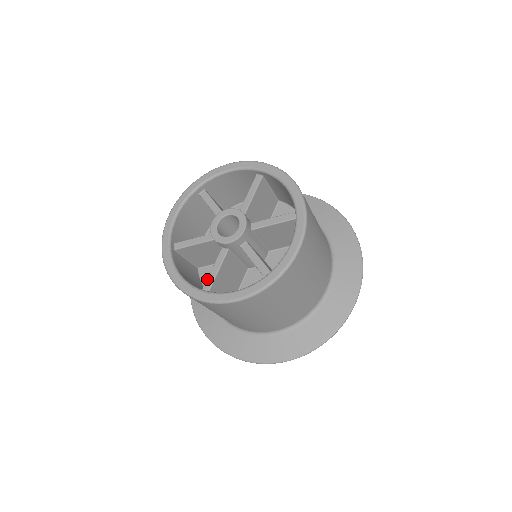
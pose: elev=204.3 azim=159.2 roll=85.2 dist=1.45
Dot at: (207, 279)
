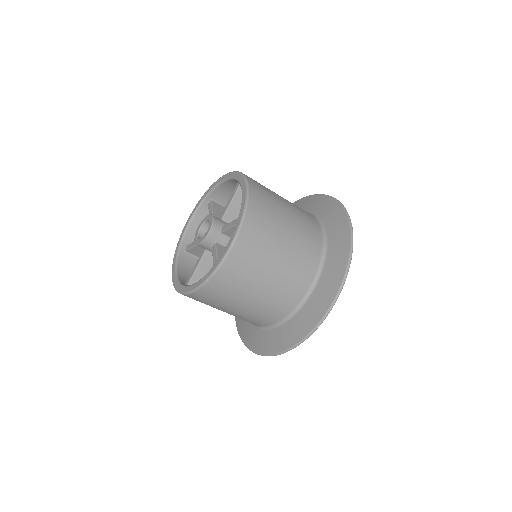
Dot at: occluded
